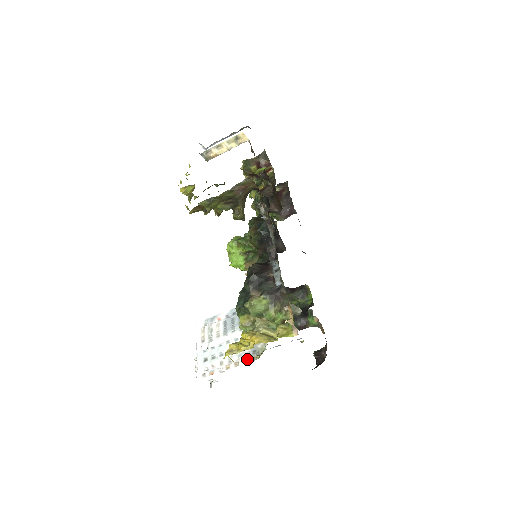
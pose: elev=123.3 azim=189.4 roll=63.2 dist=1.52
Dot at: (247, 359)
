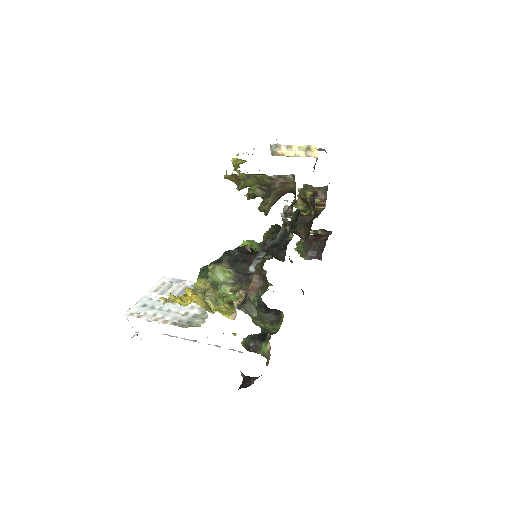
Dot at: (177, 323)
